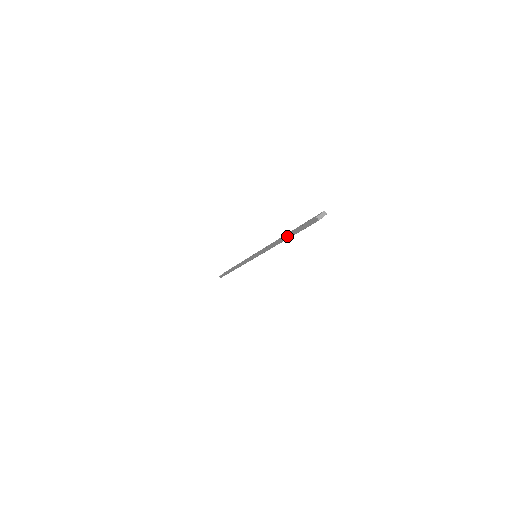
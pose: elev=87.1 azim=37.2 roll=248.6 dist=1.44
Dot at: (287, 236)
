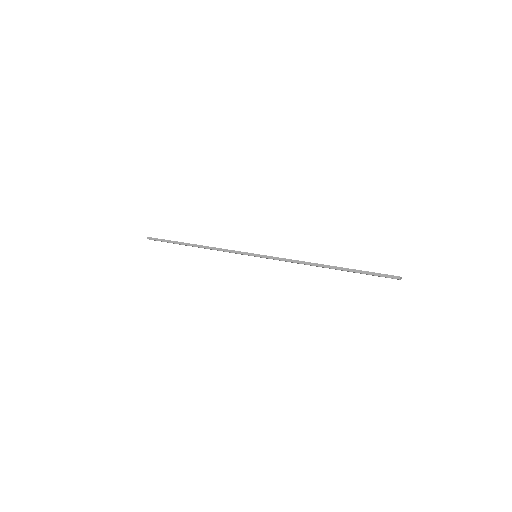
Dot at: (342, 268)
